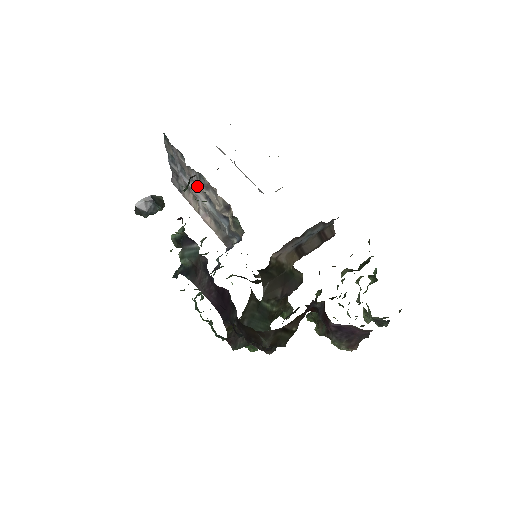
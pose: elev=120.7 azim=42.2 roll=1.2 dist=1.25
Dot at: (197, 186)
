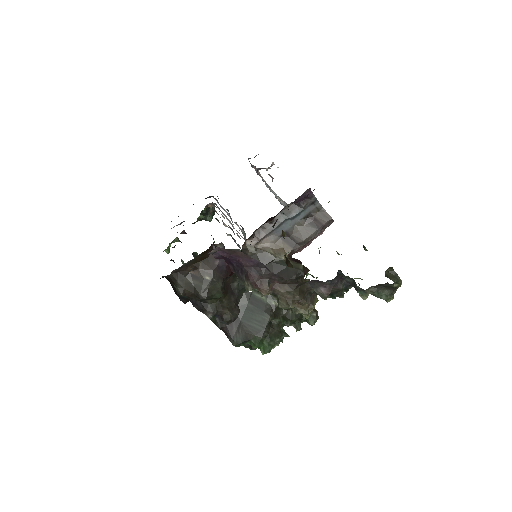
Dot at: (228, 219)
